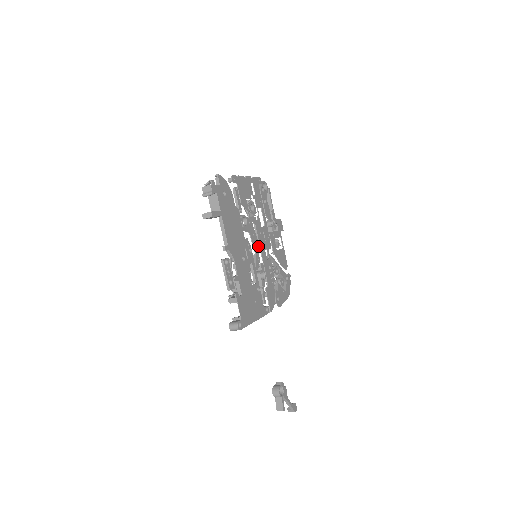
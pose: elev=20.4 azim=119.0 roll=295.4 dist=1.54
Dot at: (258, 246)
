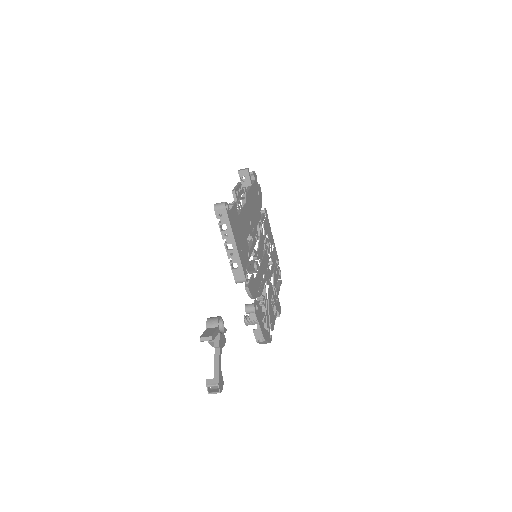
Dot at: (261, 256)
